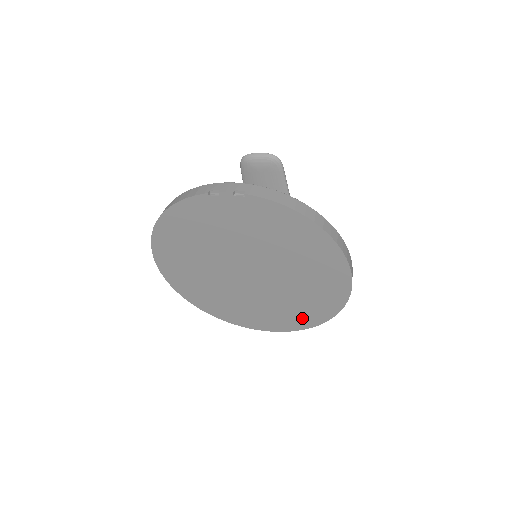
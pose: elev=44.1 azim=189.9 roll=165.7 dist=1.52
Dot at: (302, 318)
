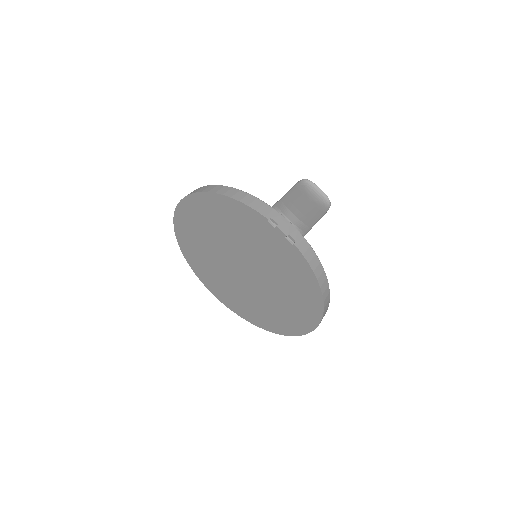
Dot at: (252, 315)
